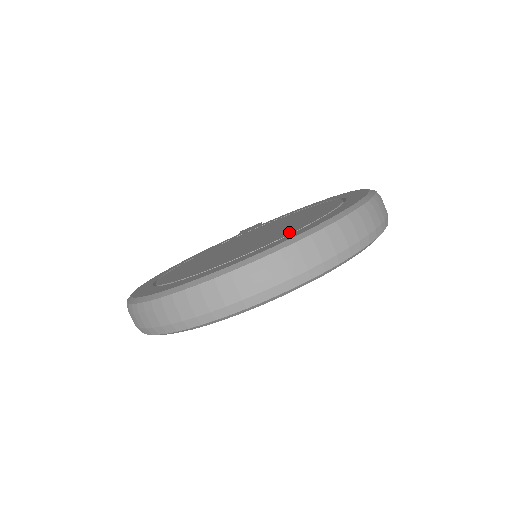
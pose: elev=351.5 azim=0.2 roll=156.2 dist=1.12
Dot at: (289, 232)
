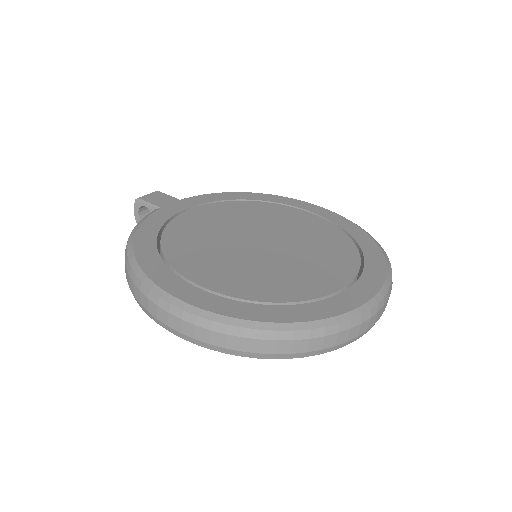
Dot at: (352, 257)
